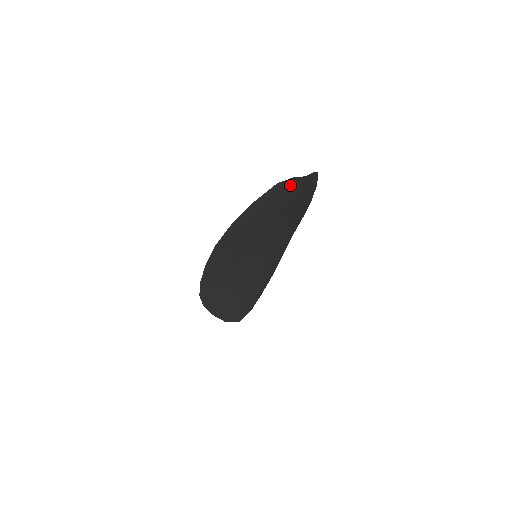
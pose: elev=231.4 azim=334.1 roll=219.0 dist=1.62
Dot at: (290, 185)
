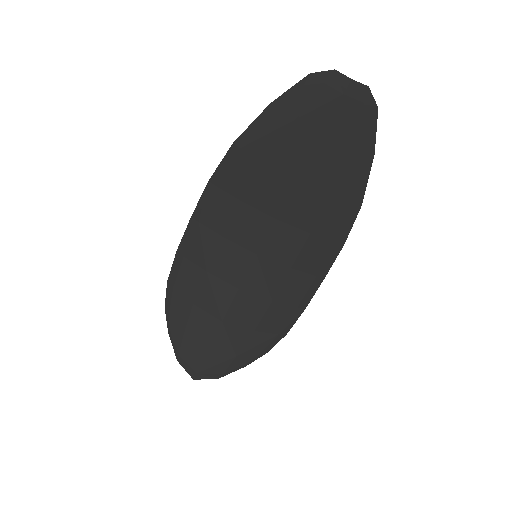
Dot at: (327, 88)
